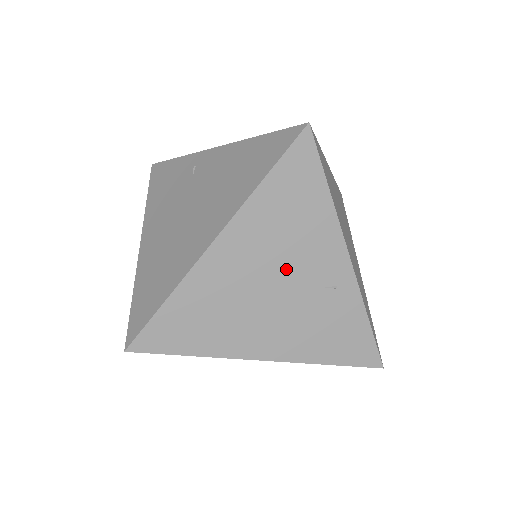
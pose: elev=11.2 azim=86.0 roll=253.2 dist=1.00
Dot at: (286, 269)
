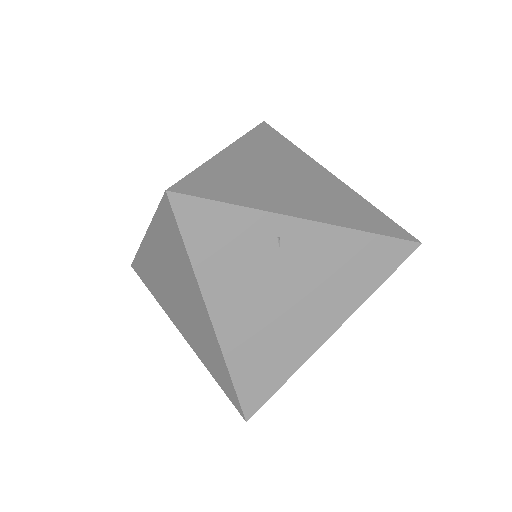
Dot at: occluded
